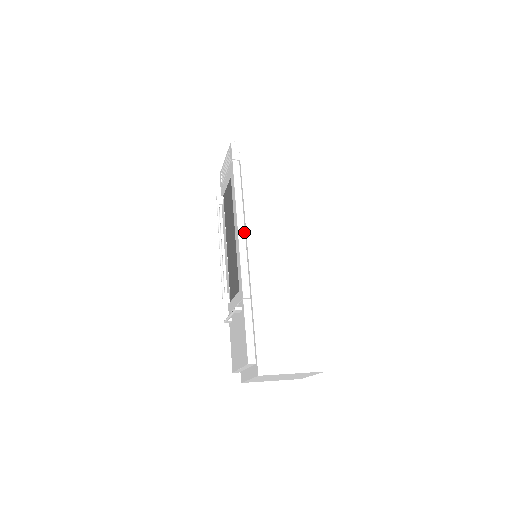
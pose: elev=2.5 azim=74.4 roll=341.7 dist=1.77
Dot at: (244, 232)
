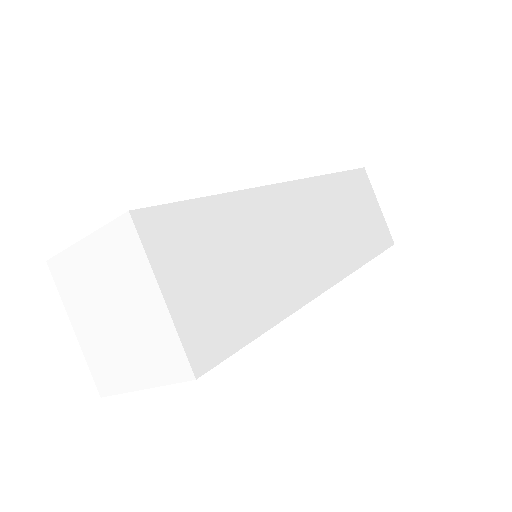
Dot at: occluded
